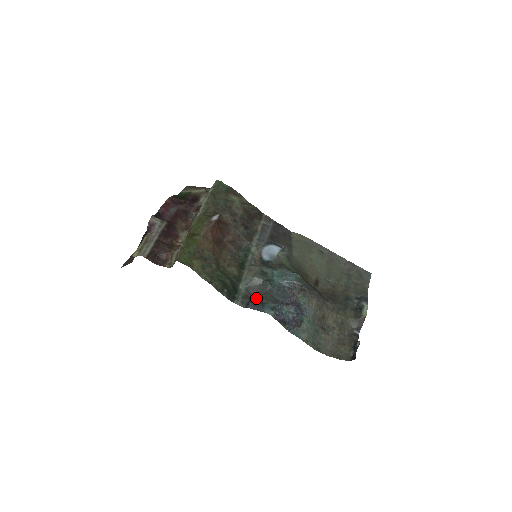
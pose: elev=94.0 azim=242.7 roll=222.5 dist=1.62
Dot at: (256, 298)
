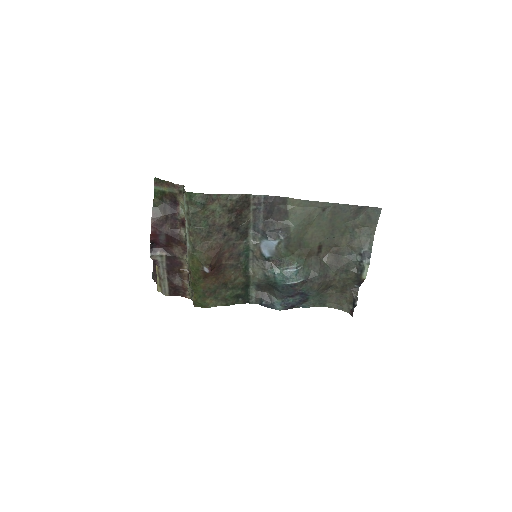
Dot at: (266, 291)
